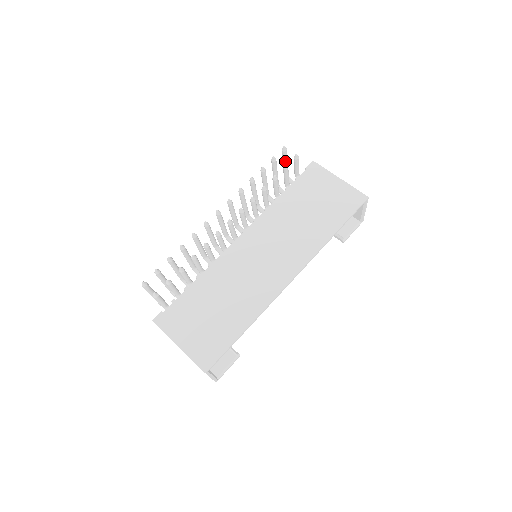
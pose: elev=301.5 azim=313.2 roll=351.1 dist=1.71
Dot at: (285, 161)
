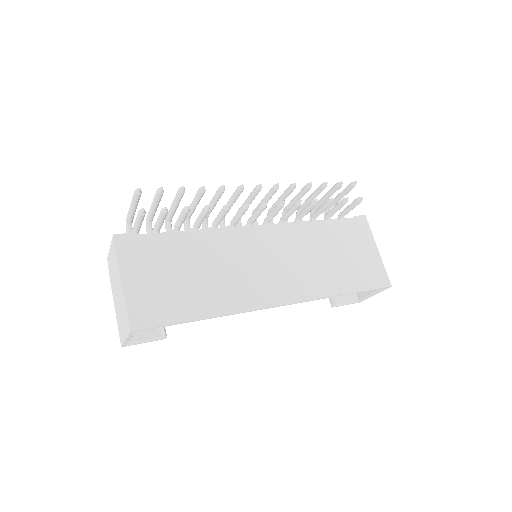
Dot at: (343, 195)
